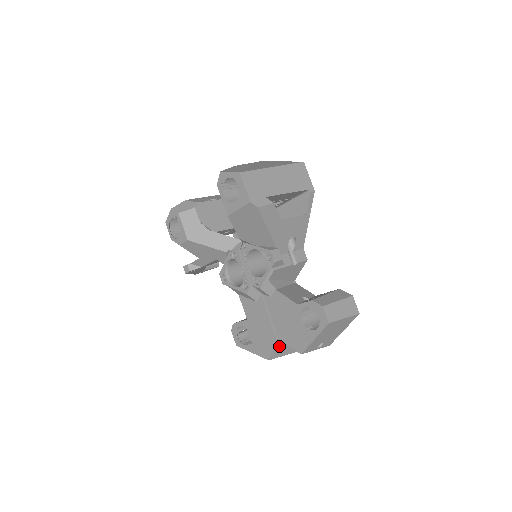
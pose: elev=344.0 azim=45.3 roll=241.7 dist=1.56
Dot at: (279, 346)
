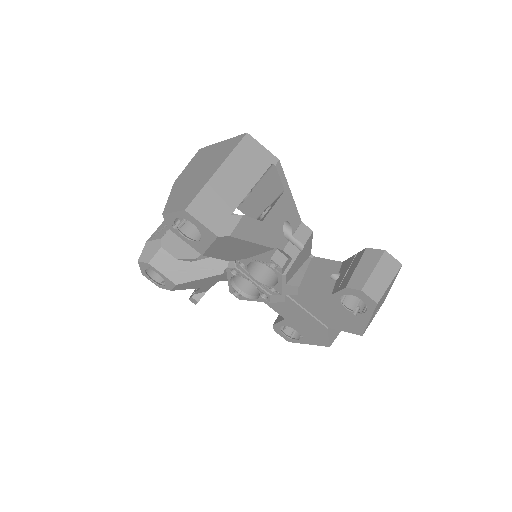
Dot at: (333, 330)
